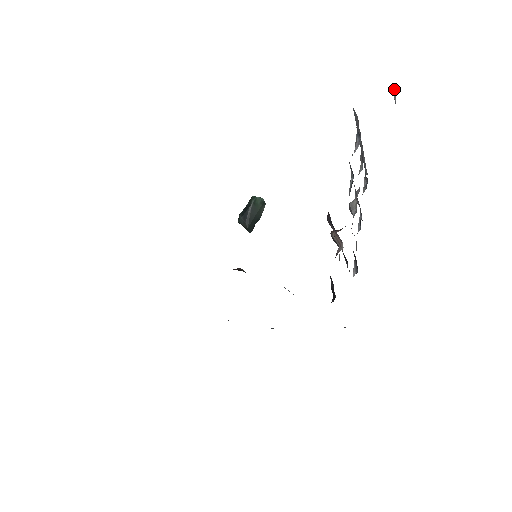
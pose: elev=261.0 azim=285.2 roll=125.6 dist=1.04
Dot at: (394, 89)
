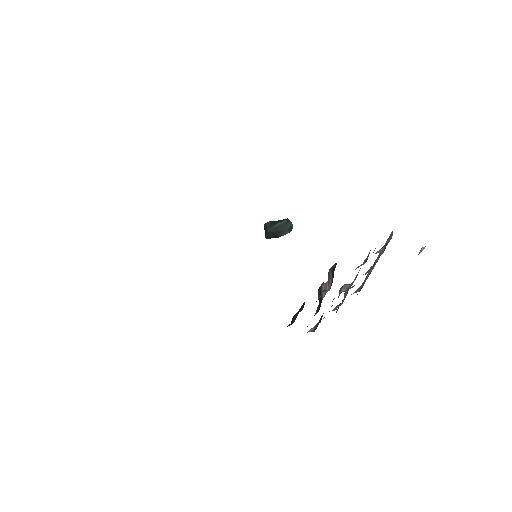
Dot at: (423, 247)
